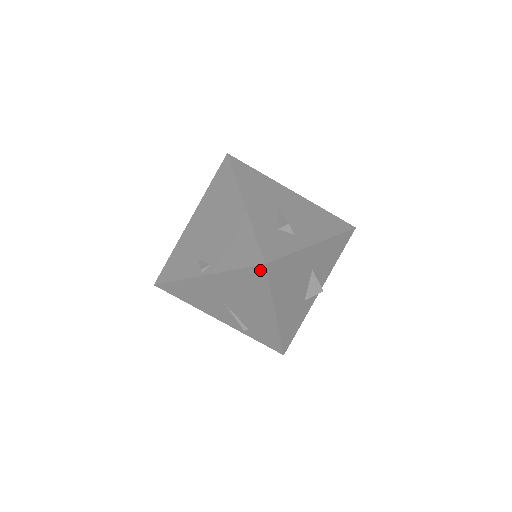
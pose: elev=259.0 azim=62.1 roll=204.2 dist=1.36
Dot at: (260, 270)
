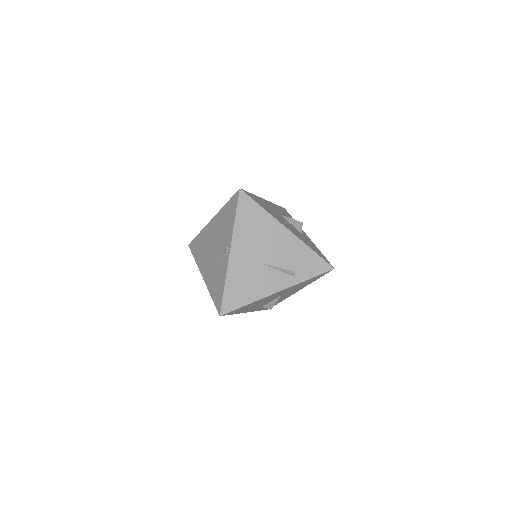
Dot at: (243, 198)
